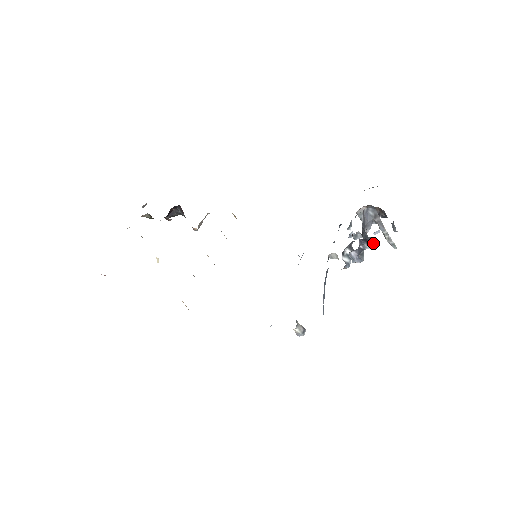
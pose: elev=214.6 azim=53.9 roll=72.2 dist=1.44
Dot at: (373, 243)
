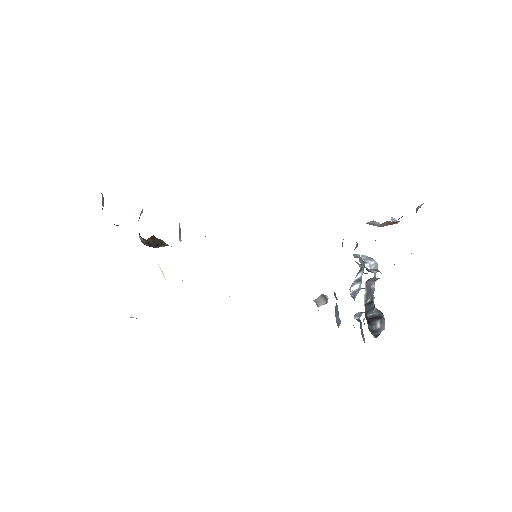
Dot at: (379, 324)
